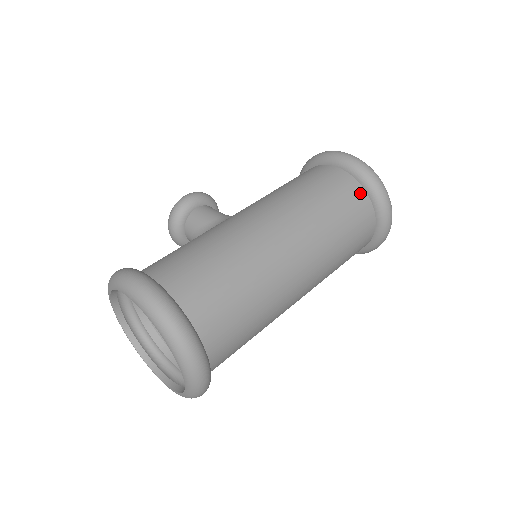
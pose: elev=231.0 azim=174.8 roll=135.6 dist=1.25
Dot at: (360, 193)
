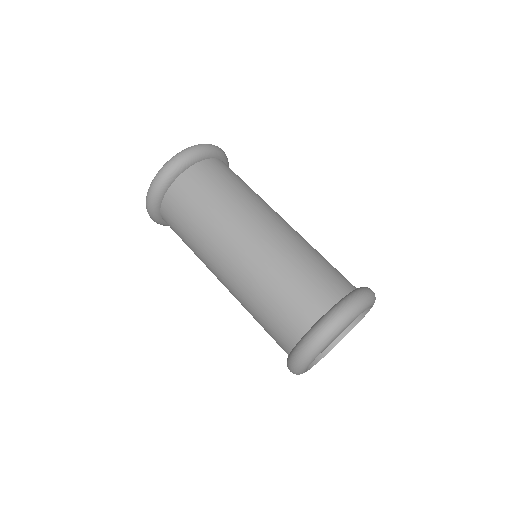
Dot at: (345, 287)
